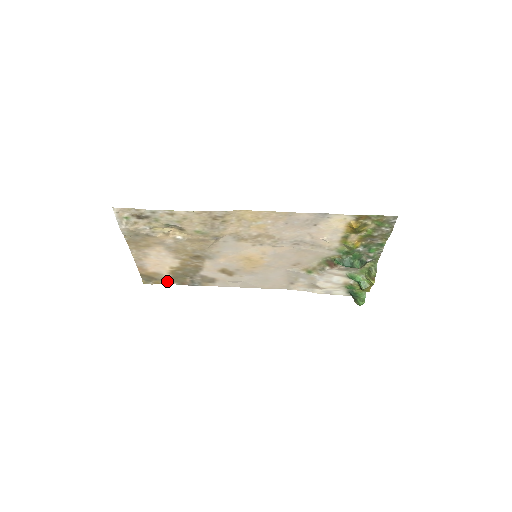
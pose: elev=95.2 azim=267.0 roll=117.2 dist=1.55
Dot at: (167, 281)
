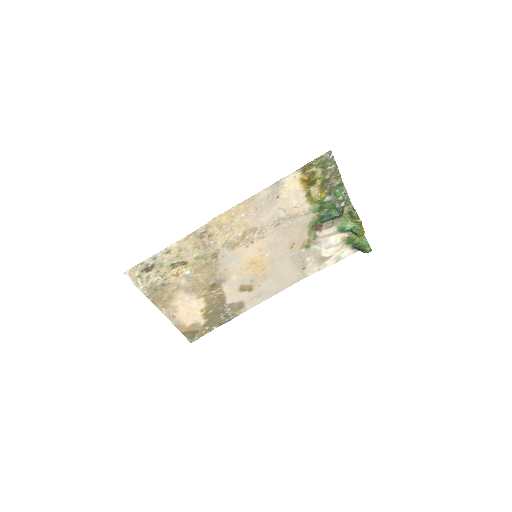
Dot at: (207, 329)
